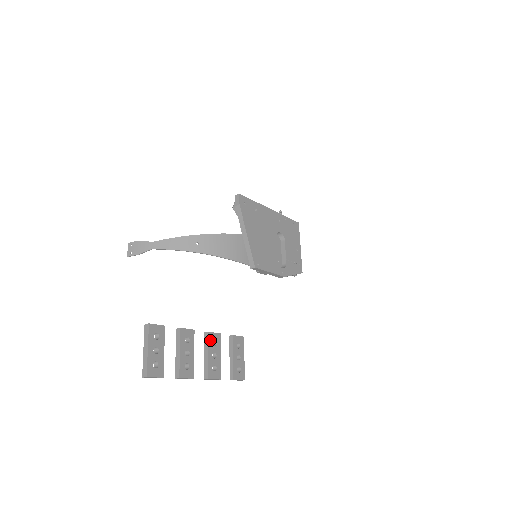
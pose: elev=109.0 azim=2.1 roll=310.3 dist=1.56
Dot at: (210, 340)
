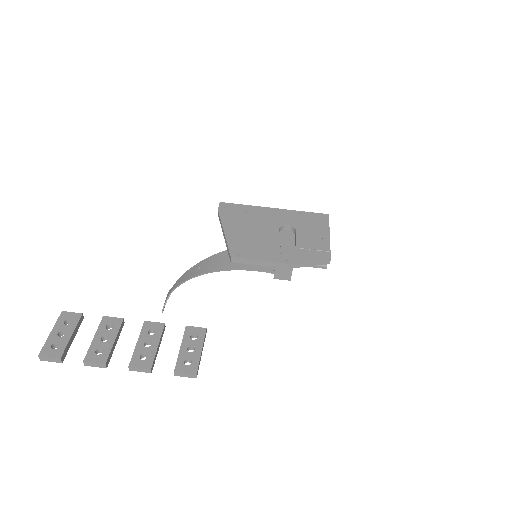
Dot at: (145, 329)
